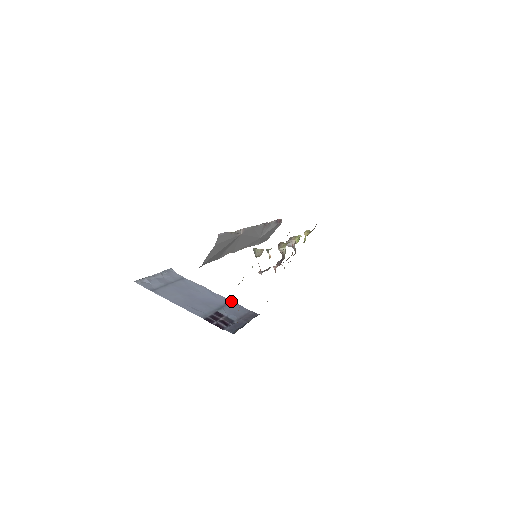
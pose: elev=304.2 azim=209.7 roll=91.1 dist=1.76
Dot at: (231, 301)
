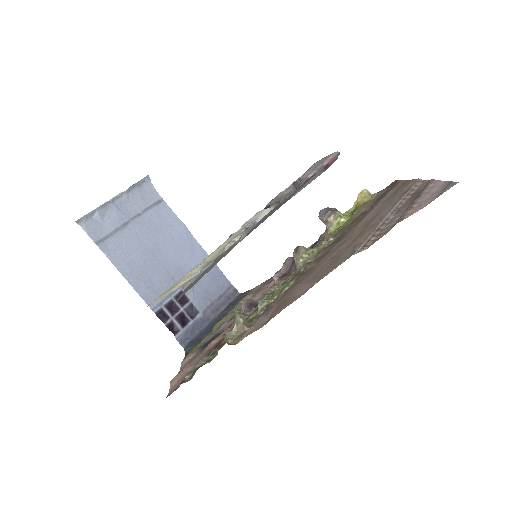
Dot at: occluded
